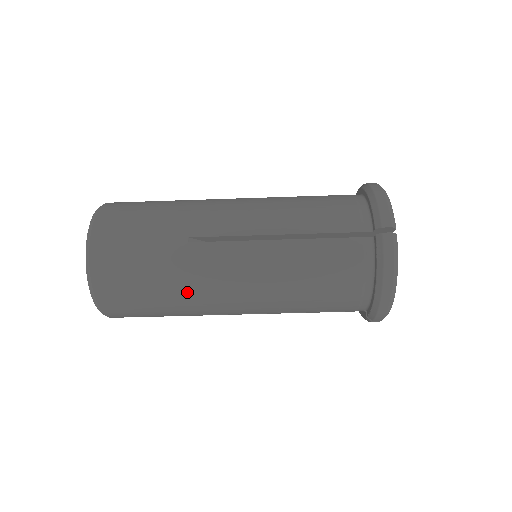
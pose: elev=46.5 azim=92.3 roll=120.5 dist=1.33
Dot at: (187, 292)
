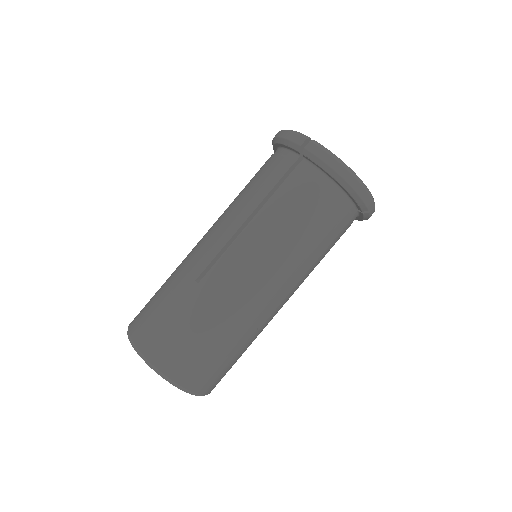
Dot at: (230, 316)
